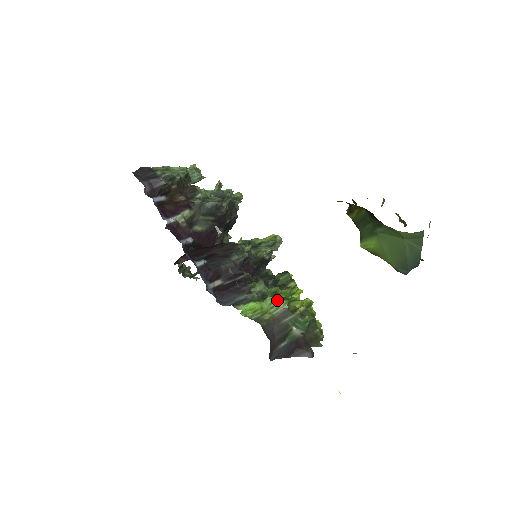
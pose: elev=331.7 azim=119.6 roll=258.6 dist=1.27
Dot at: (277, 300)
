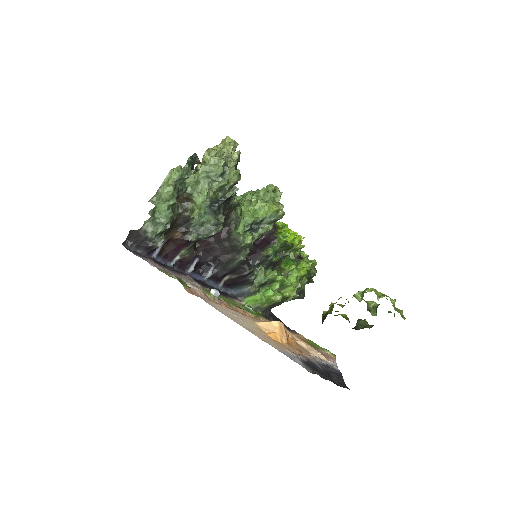
Dot at: (273, 296)
